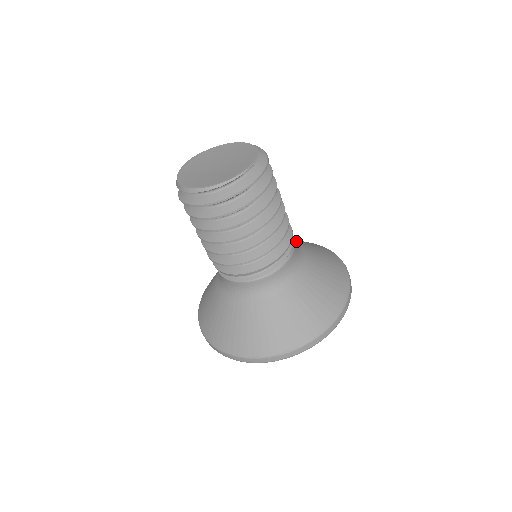
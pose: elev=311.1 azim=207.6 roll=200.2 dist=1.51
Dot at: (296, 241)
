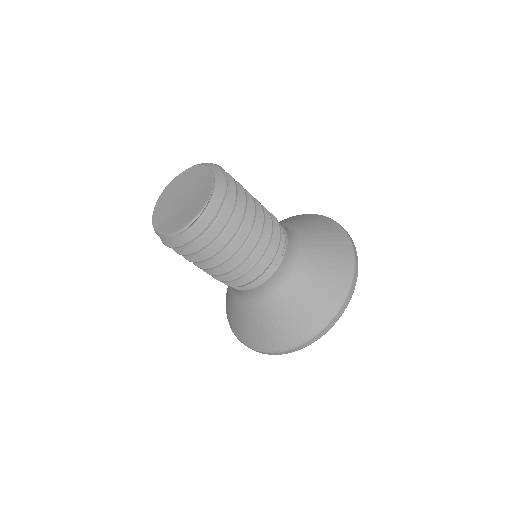
Dot at: (297, 226)
